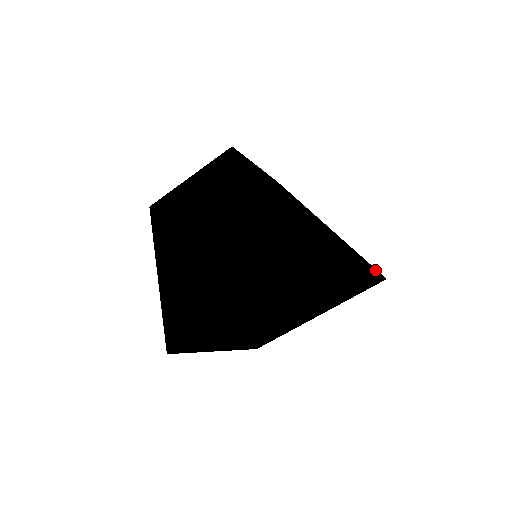
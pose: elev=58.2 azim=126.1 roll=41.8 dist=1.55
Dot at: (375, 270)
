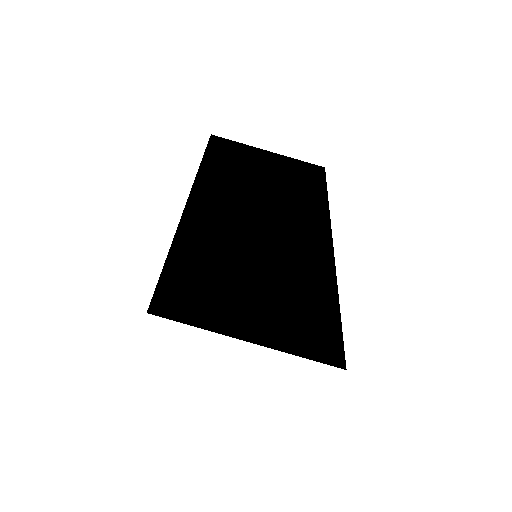
Dot at: occluded
